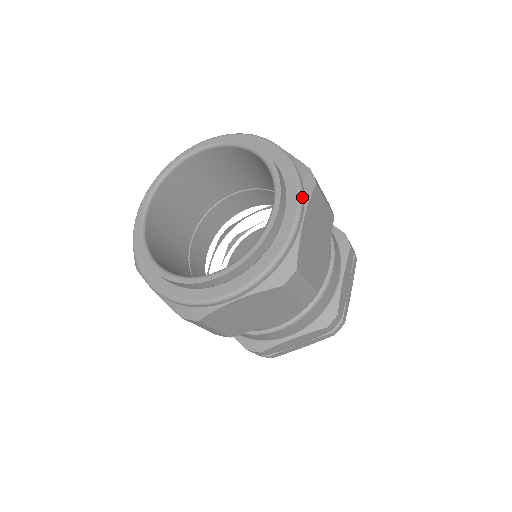
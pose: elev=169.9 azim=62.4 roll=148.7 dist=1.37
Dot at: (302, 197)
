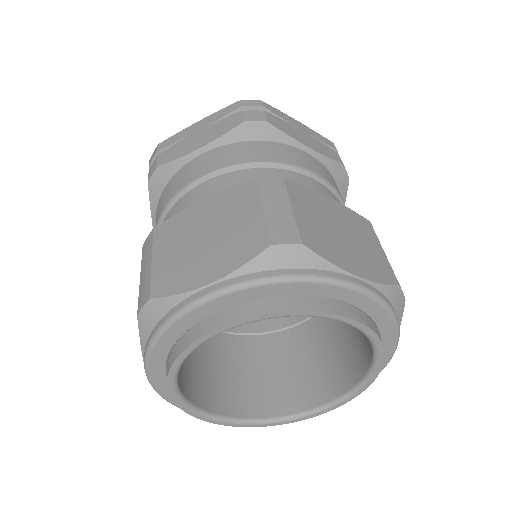
Dot at: occluded
